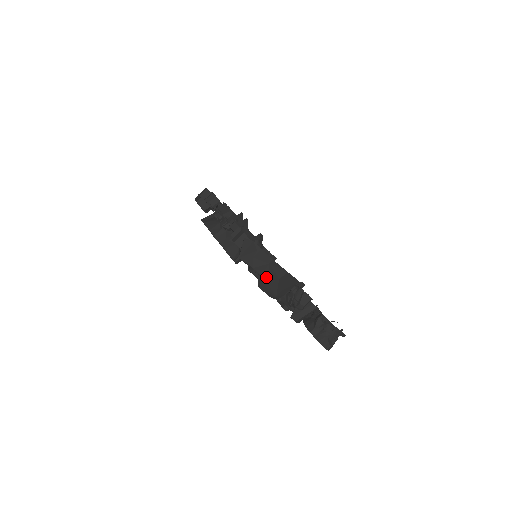
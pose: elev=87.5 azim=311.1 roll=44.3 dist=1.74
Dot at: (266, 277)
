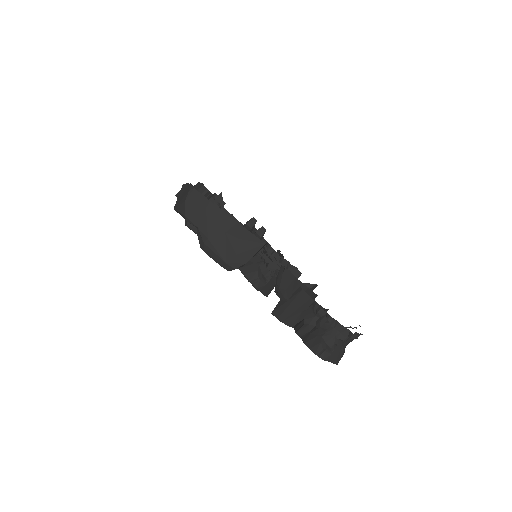
Dot at: (205, 229)
